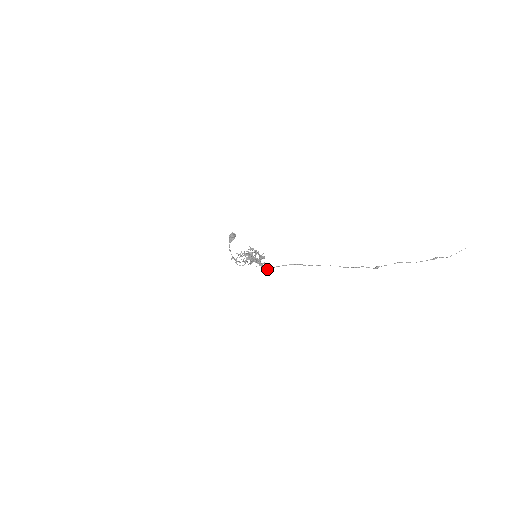
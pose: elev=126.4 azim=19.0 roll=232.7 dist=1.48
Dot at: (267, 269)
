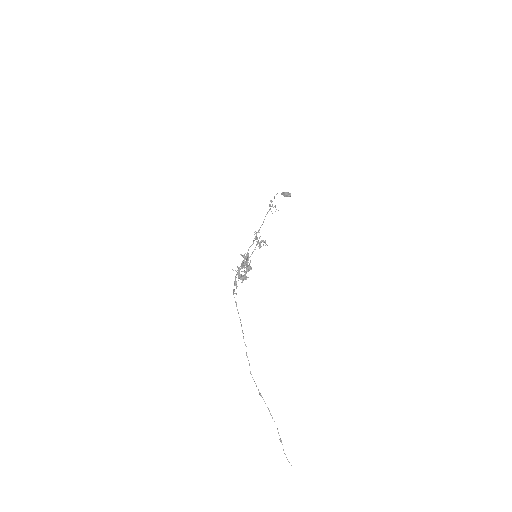
Dot at: (233, 291)
